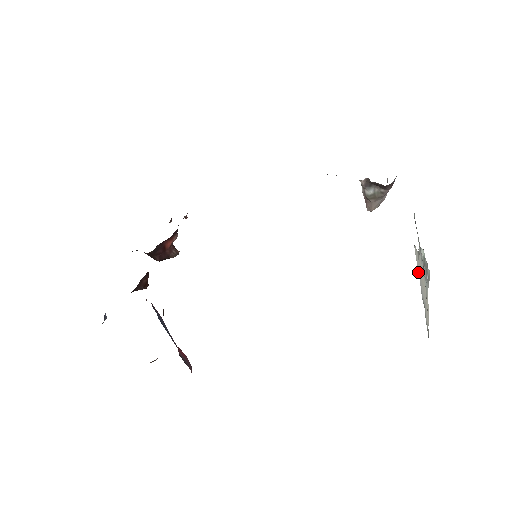
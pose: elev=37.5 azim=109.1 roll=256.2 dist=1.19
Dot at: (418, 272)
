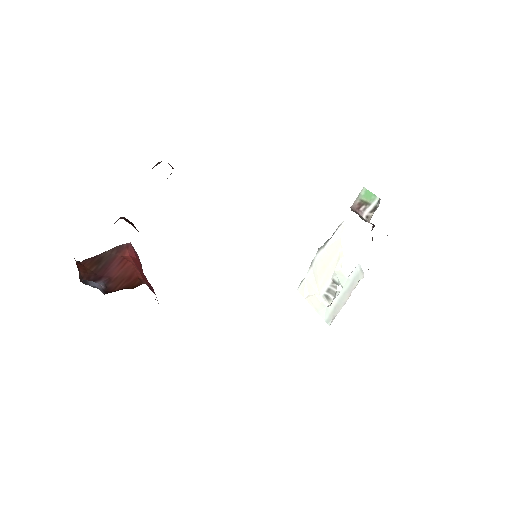
Dot at: (328, 243)
